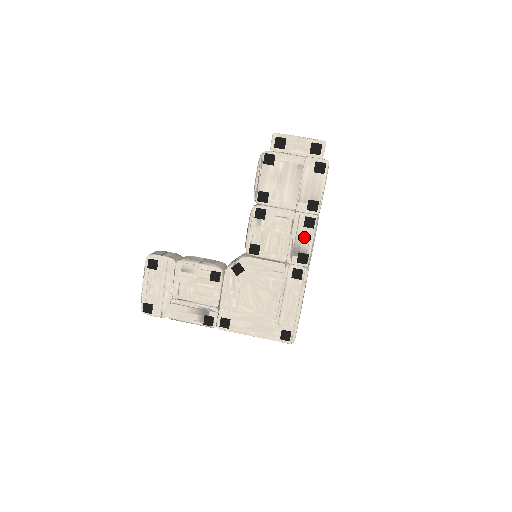
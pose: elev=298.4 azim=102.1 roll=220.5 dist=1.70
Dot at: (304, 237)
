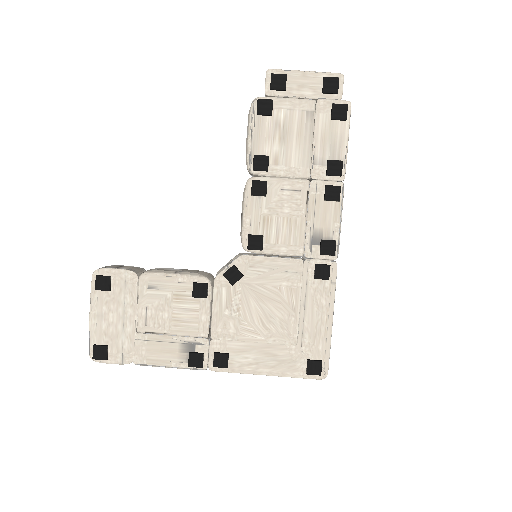
Dot at: (326, 216)
